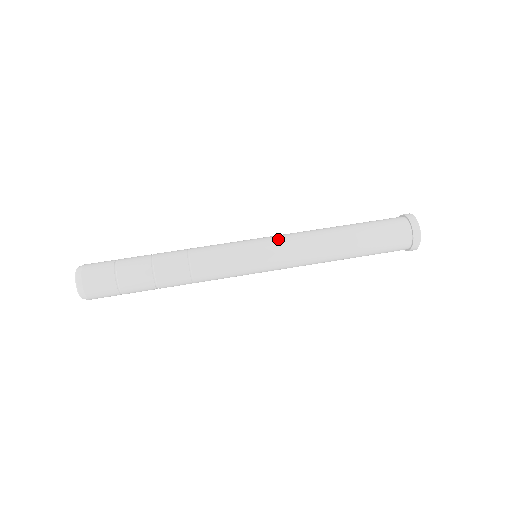
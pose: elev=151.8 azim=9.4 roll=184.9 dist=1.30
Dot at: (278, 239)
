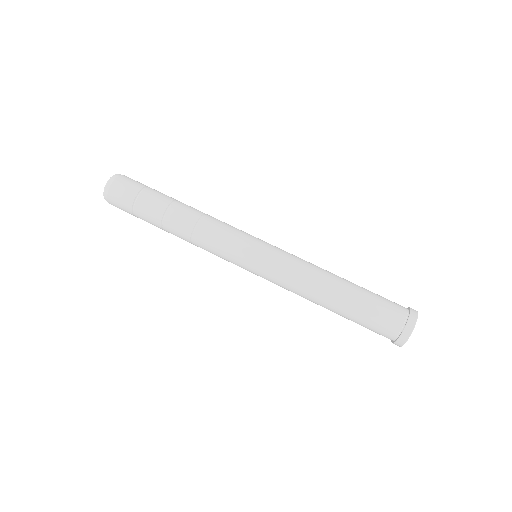
Dot at: (275, 265)
